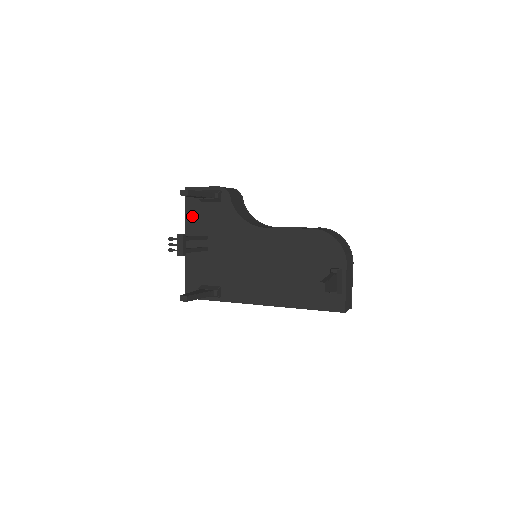
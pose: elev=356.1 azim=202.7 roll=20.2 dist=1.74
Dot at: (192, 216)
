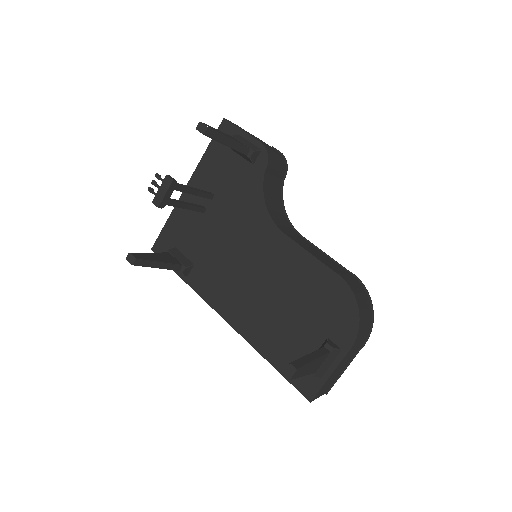
Dot at: (211, 159)
